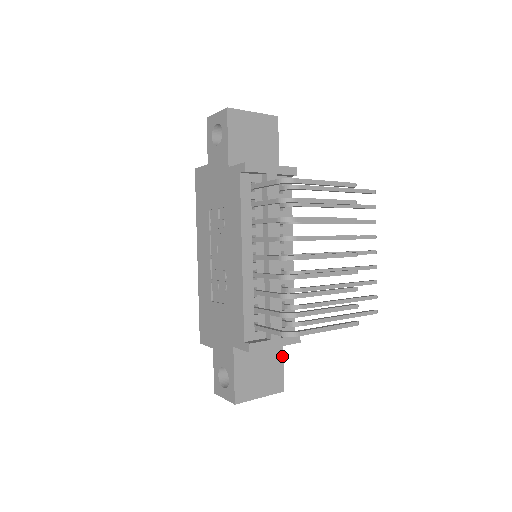
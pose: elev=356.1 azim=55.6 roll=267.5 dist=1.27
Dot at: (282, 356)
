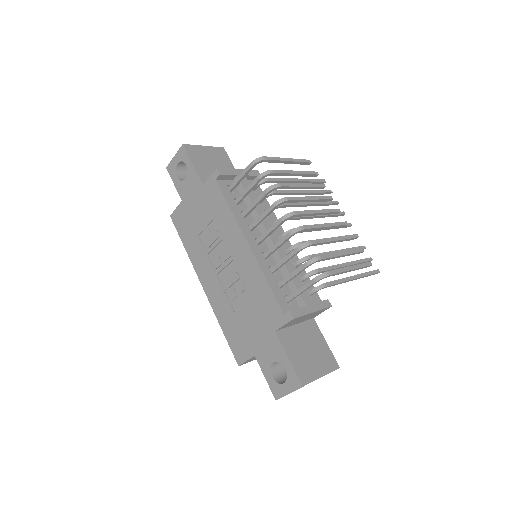
Dot at: (321, 335)
